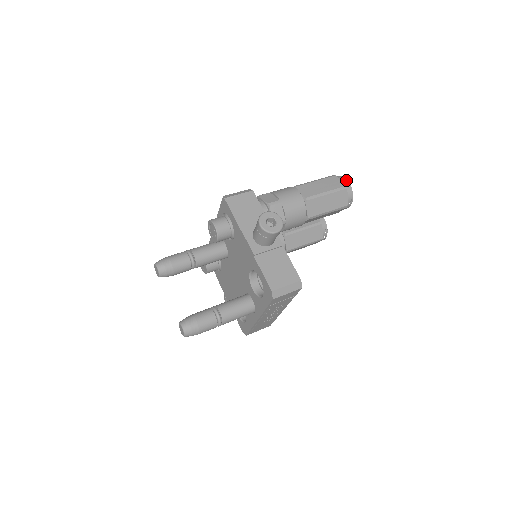
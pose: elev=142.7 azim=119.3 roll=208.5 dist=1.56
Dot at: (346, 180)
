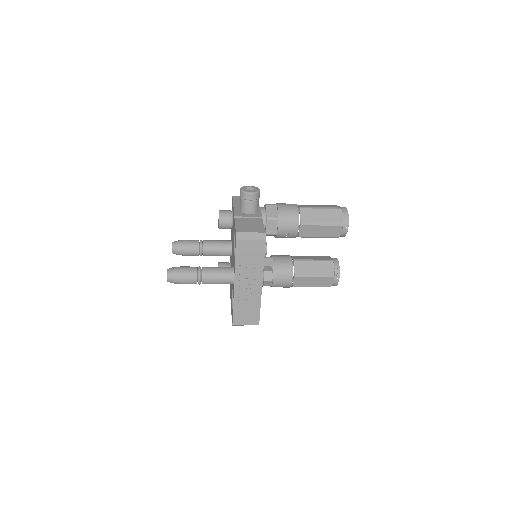
Dot at: (344, 207)
